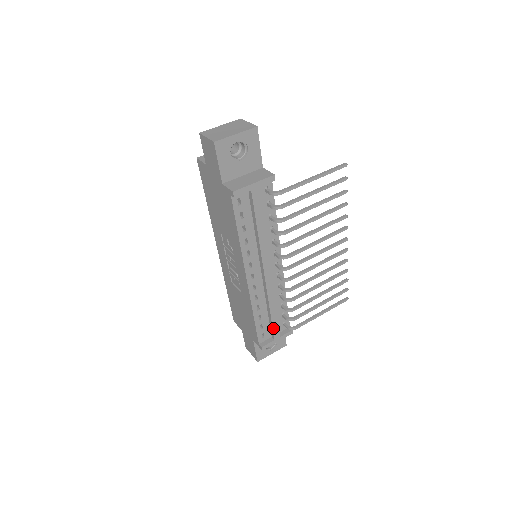
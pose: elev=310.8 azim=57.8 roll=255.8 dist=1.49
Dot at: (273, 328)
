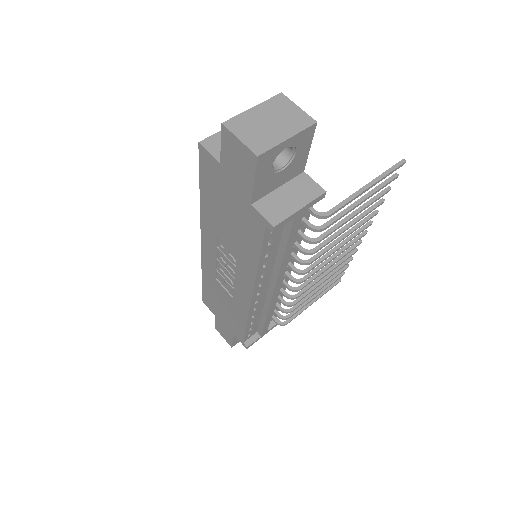
Dot at: (263, 328)
